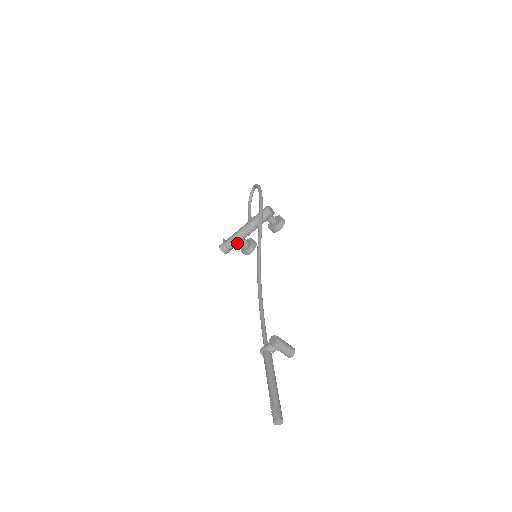
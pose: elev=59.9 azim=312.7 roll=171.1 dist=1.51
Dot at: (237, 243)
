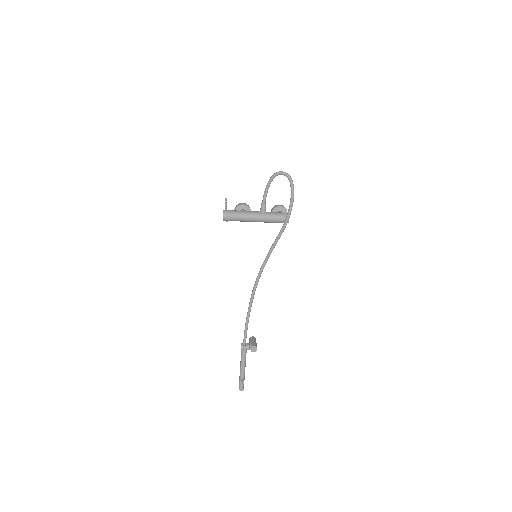
Dot at: occluded
